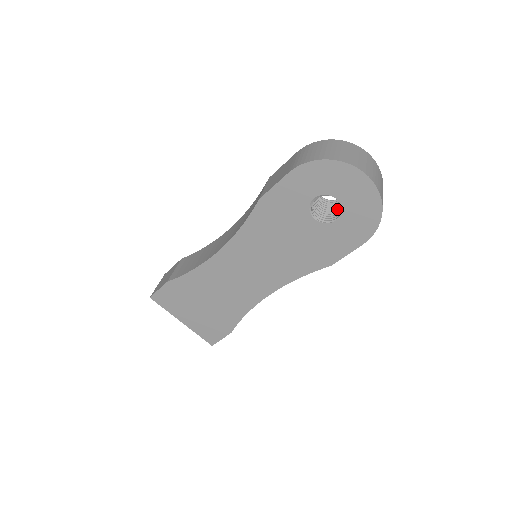
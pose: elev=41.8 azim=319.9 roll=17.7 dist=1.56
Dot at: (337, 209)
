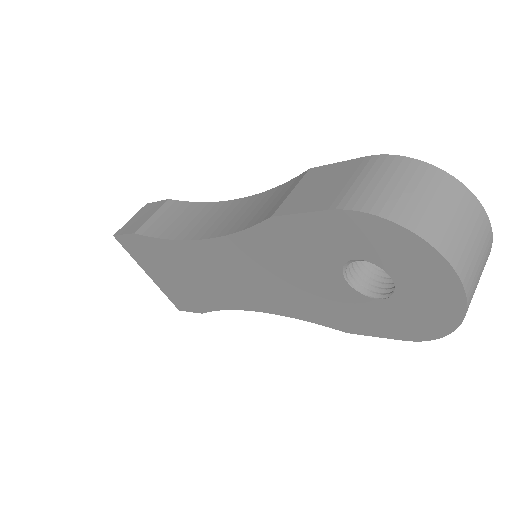
Dot at: occluded
